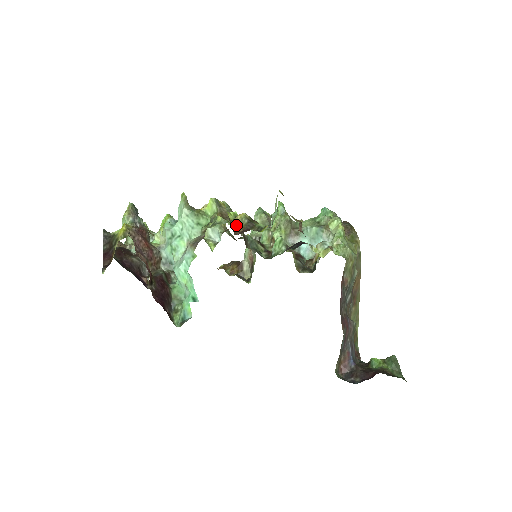
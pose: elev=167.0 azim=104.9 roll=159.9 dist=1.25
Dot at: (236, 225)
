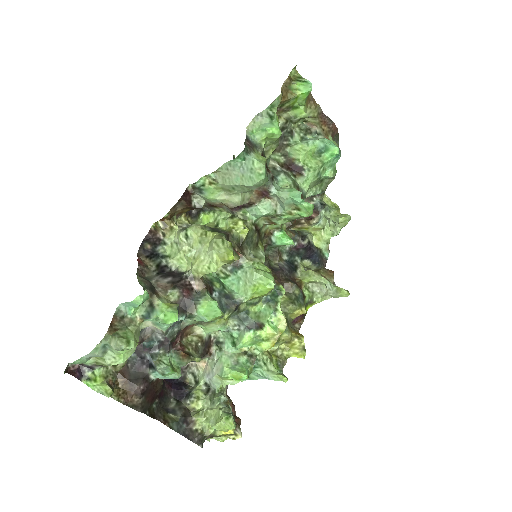
Dot at: occluded
